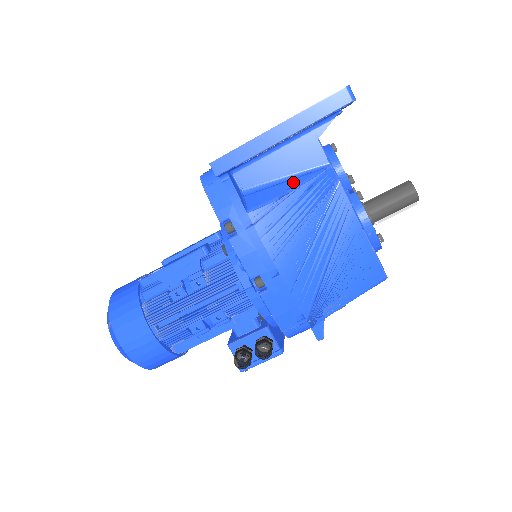
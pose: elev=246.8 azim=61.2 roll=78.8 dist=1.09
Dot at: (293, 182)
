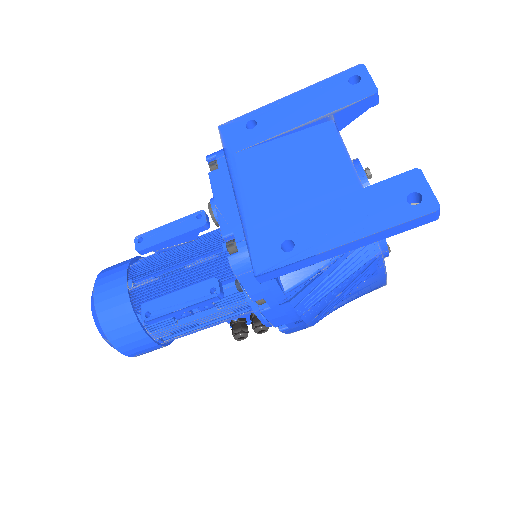
Dot at: occluded
